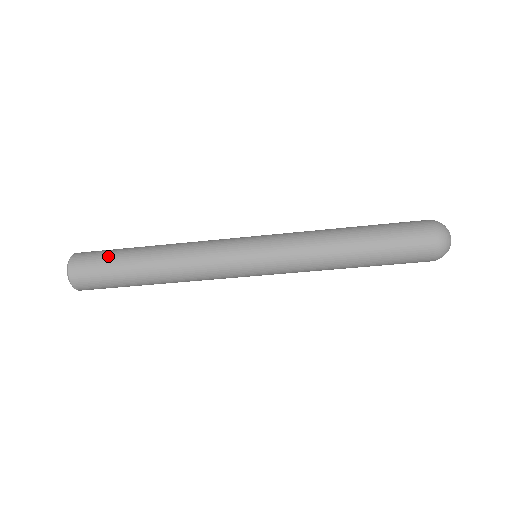
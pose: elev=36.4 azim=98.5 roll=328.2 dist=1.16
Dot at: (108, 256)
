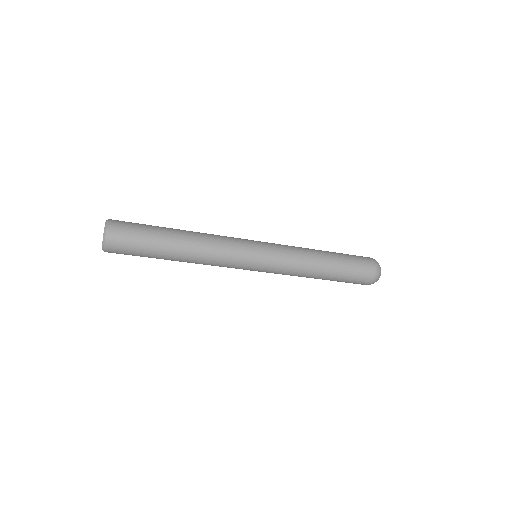
Dot at: (141, 249)
